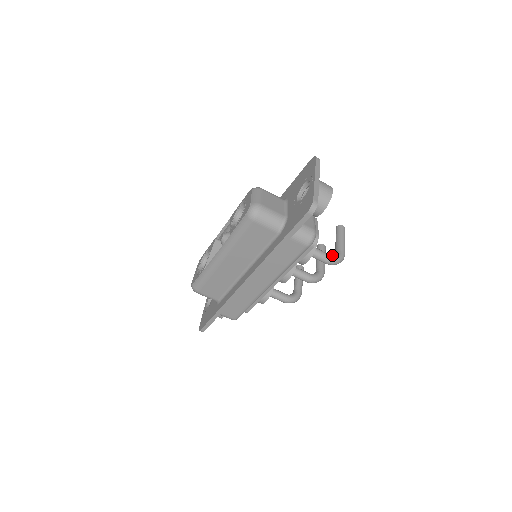
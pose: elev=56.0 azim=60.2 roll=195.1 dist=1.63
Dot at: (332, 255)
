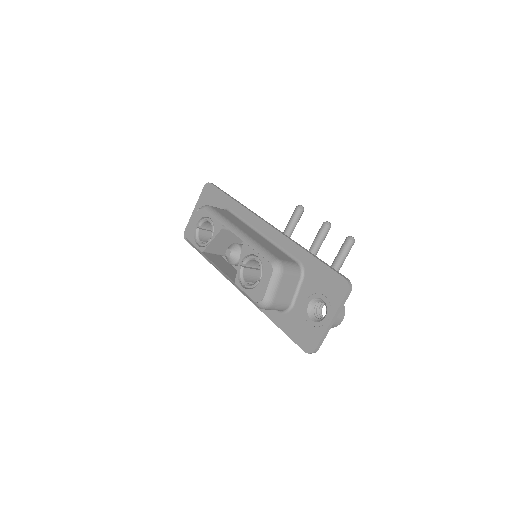
Dot at: occluded
